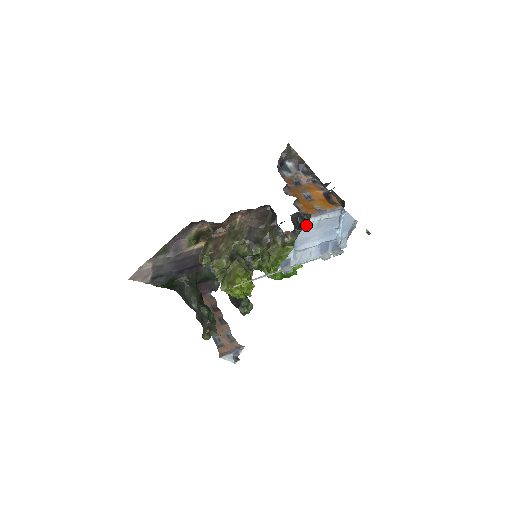
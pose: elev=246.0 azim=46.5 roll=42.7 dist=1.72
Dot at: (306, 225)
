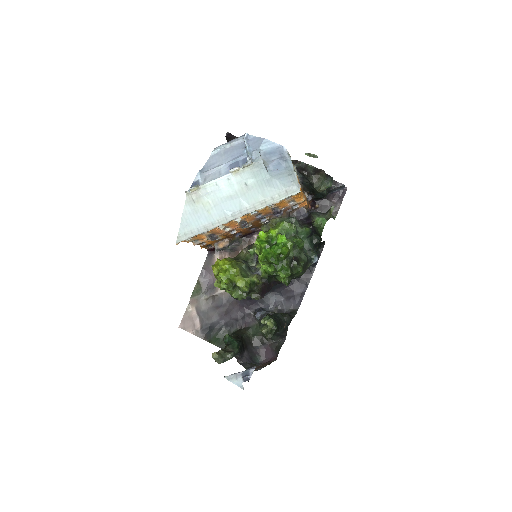
Dot at: (212, 156)
